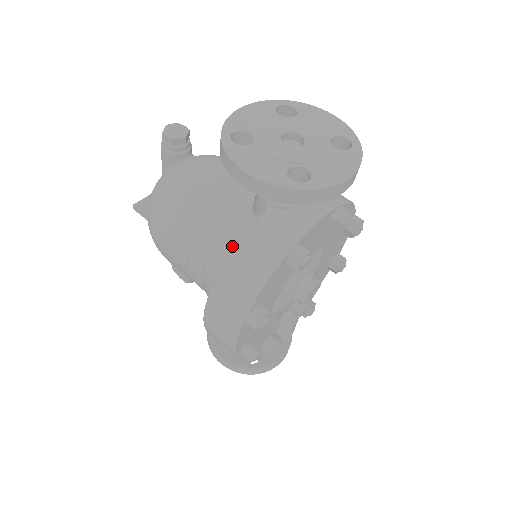
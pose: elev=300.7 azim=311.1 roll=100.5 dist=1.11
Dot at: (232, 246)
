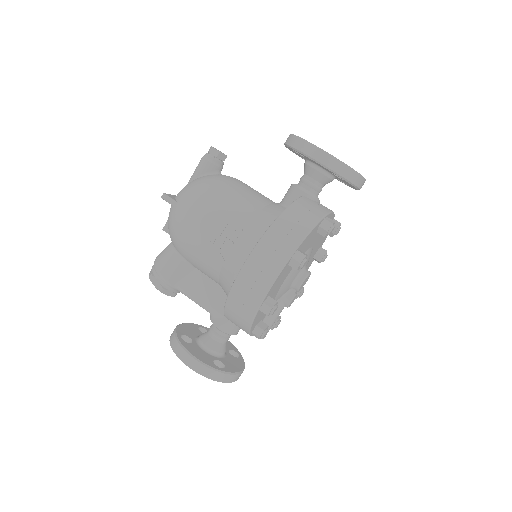
Dot at: (272, 217)
